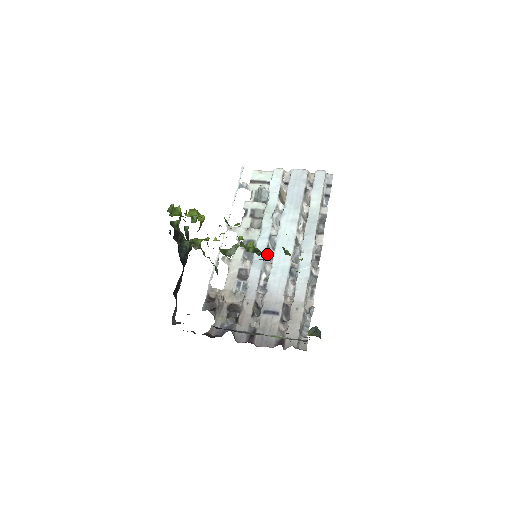
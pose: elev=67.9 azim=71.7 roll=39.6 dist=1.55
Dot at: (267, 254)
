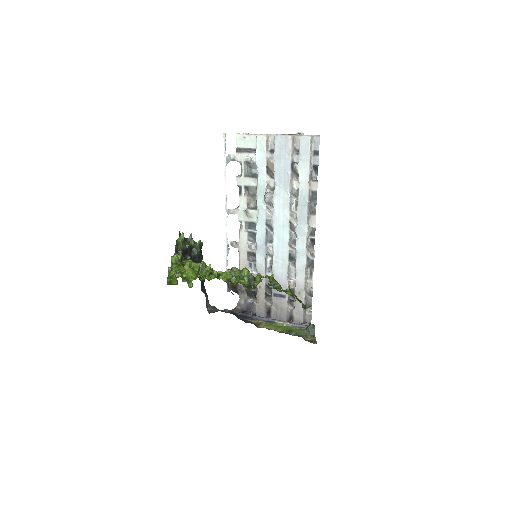
Dot at: (267, 239)
